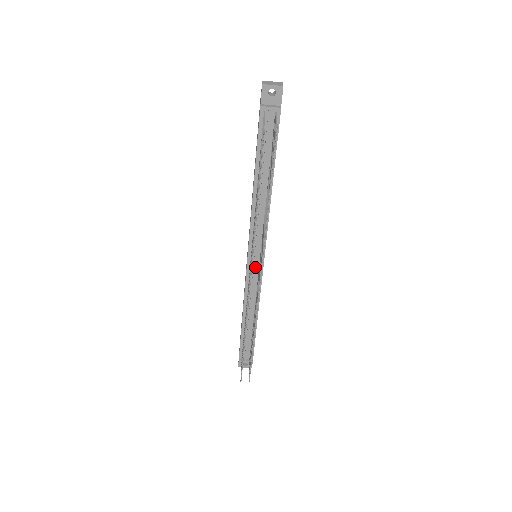
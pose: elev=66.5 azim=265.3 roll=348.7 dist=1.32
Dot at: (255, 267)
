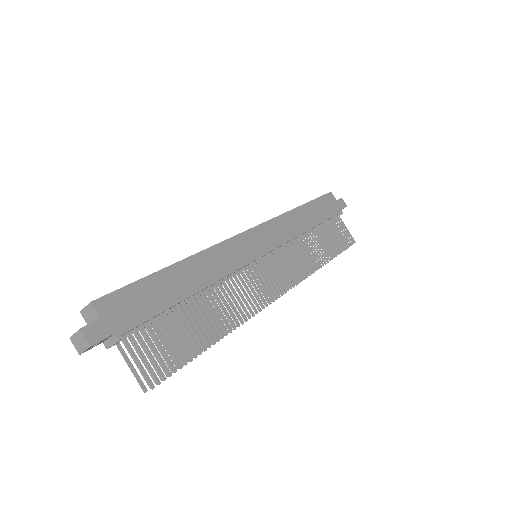
Dot at: (266, 258)
